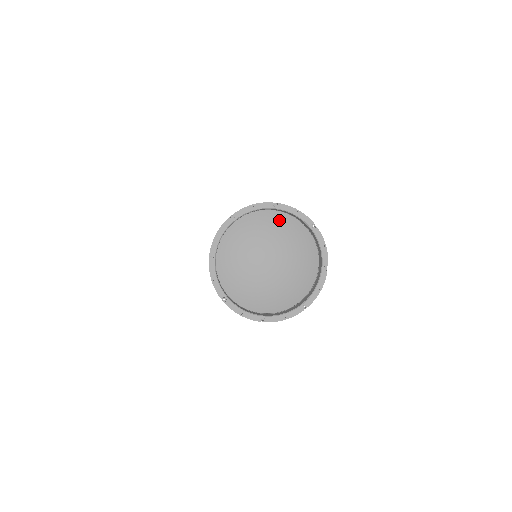
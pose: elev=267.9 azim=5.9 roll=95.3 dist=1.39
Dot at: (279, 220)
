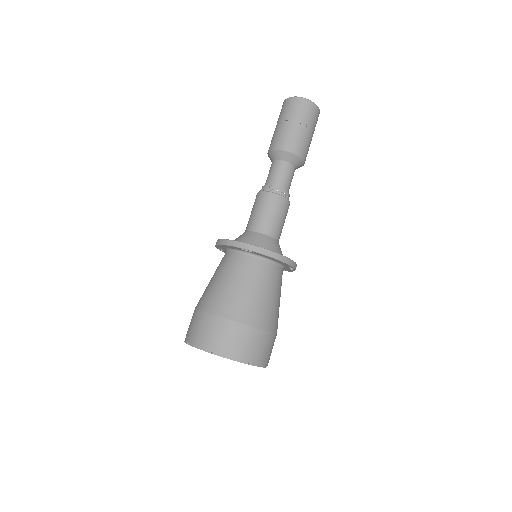
Dot at: occluded
